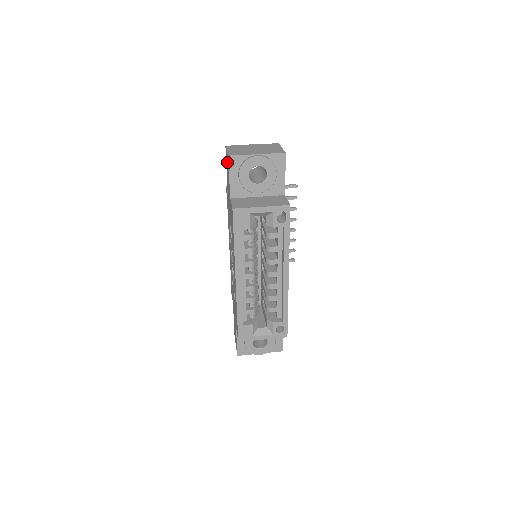
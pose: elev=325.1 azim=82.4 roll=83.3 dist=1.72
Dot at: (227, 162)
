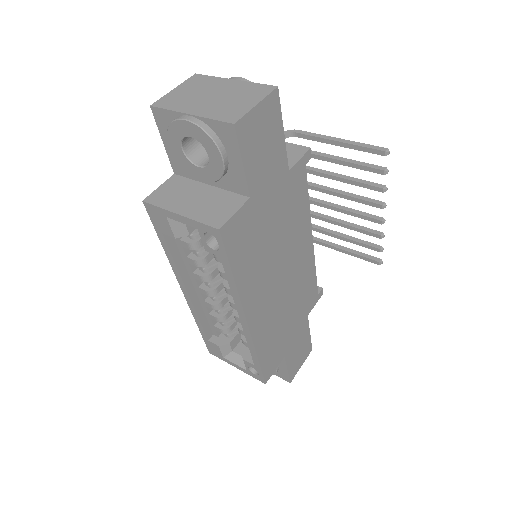
Dot at: occluded
